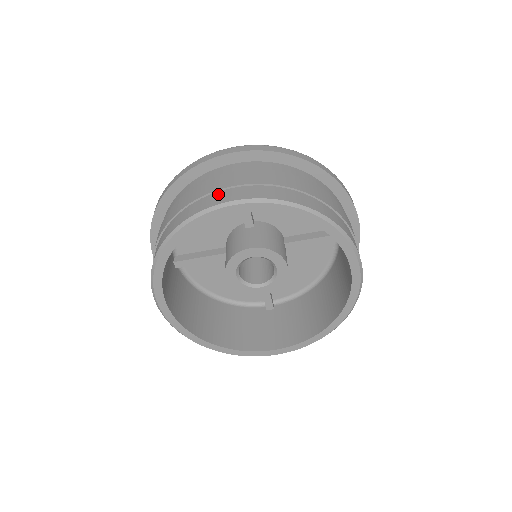
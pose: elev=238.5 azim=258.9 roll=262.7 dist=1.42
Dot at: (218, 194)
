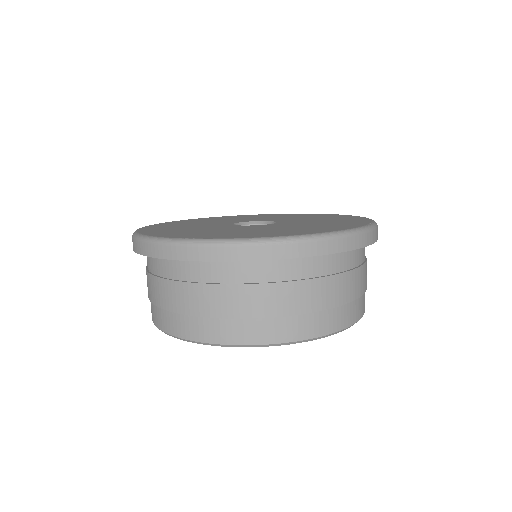
Dot at: (222, 324)
